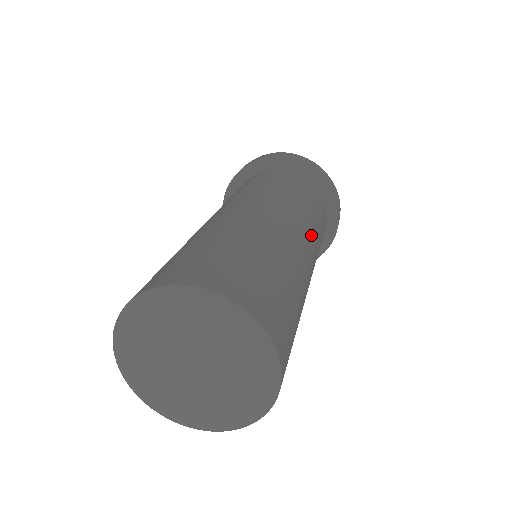
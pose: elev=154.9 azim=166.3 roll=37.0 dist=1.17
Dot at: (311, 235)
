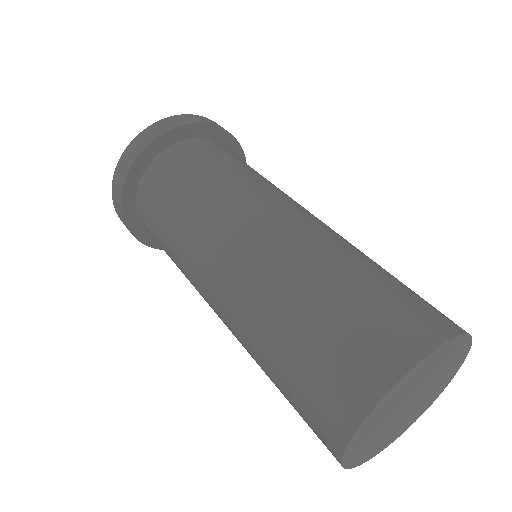
Dot at: occluded
